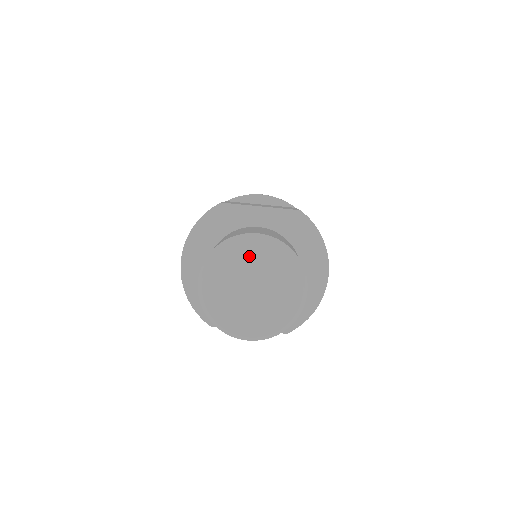
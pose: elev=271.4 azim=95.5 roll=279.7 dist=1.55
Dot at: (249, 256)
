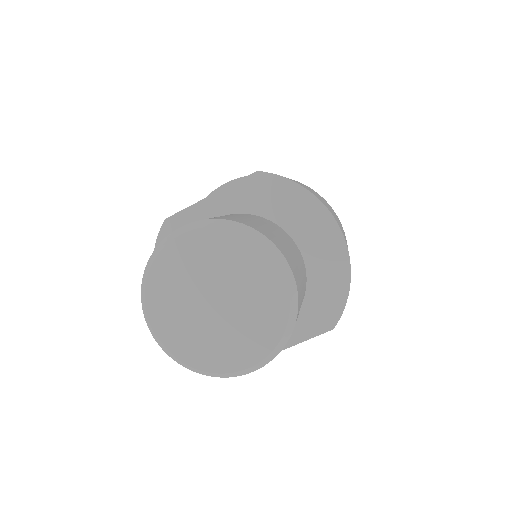
Dot at: (185, 262)
